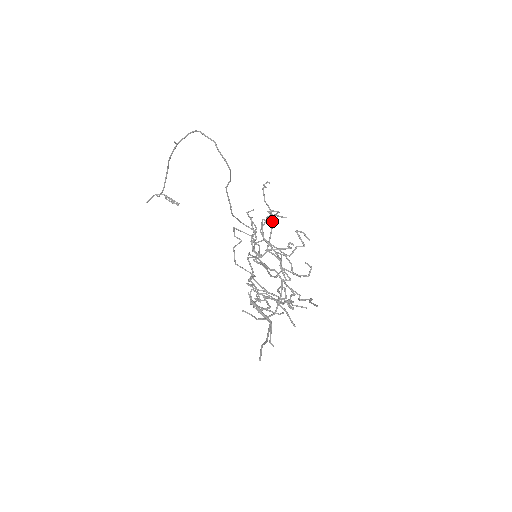
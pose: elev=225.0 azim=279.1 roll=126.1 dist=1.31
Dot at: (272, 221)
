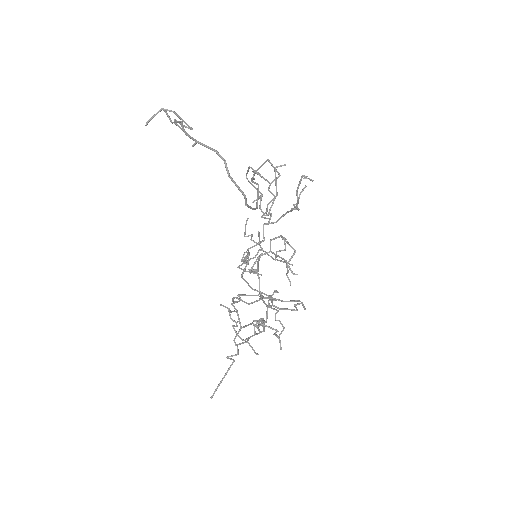
Dot at: (295, 208)
